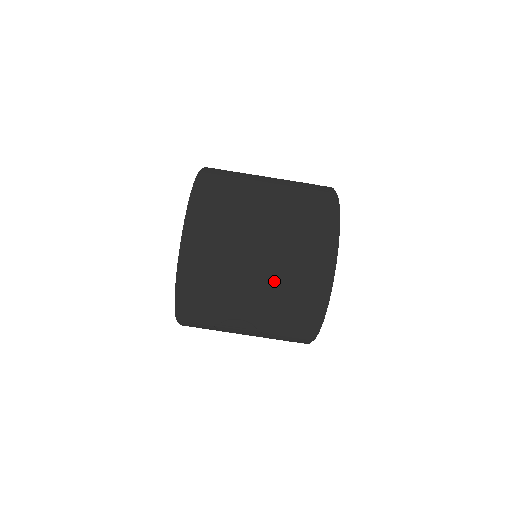
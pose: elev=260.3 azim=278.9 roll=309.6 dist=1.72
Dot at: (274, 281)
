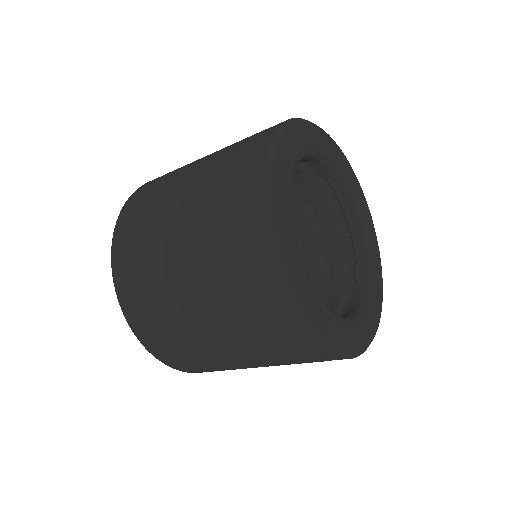
Dot at: (245, 346)
